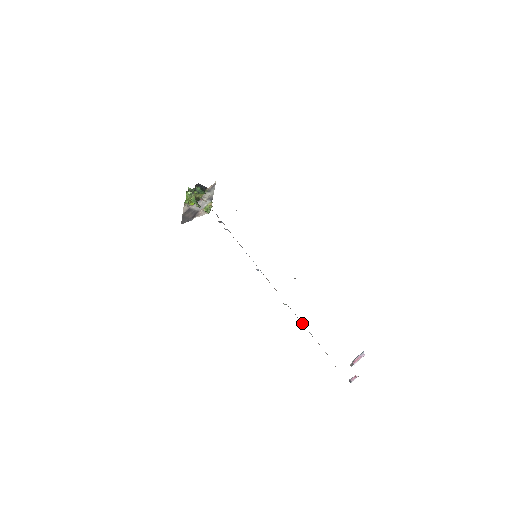
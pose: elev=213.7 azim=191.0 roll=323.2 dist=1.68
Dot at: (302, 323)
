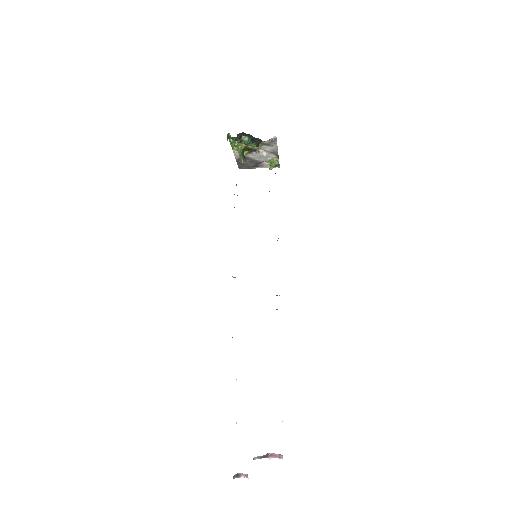
Dot at: occluded
